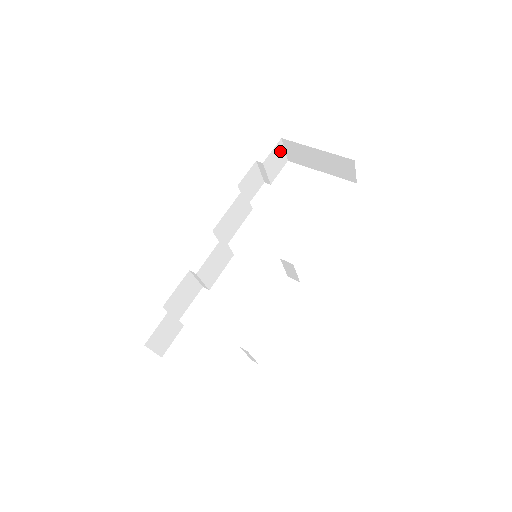
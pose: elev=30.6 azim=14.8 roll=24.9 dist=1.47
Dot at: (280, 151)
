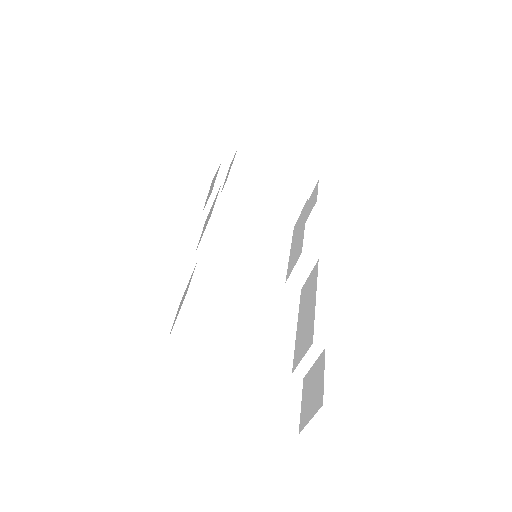
Dot at: (232, 162)
